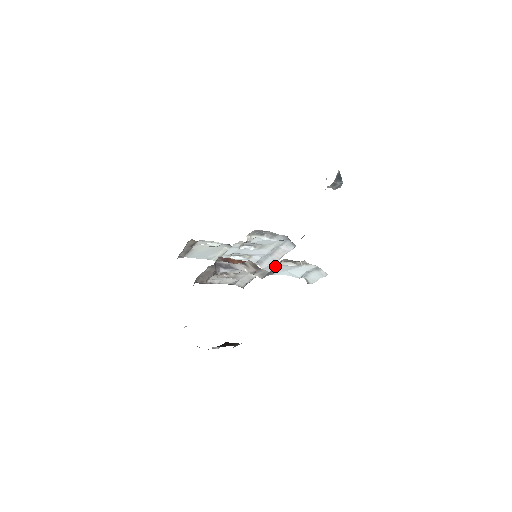
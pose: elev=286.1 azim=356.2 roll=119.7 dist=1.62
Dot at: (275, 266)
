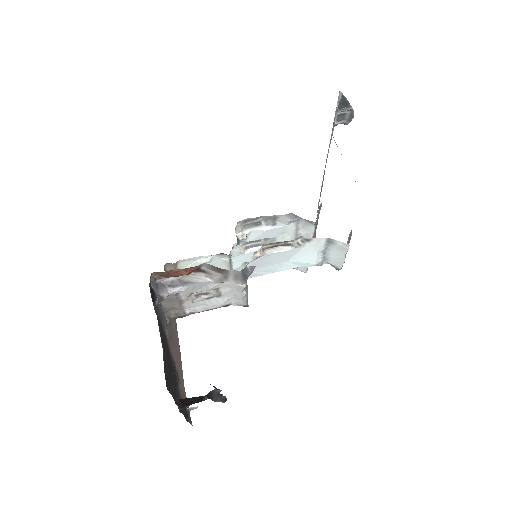
Dot at: (260, 260)
